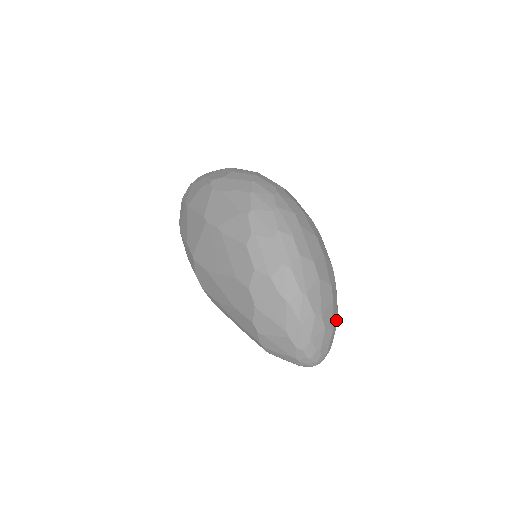
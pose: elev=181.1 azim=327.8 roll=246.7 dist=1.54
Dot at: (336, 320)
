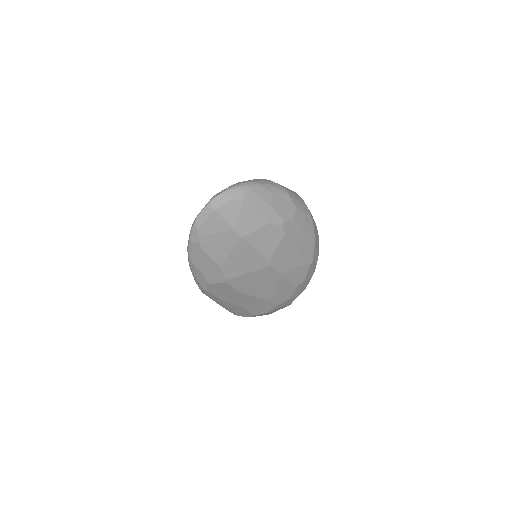
Dot at: occluded
